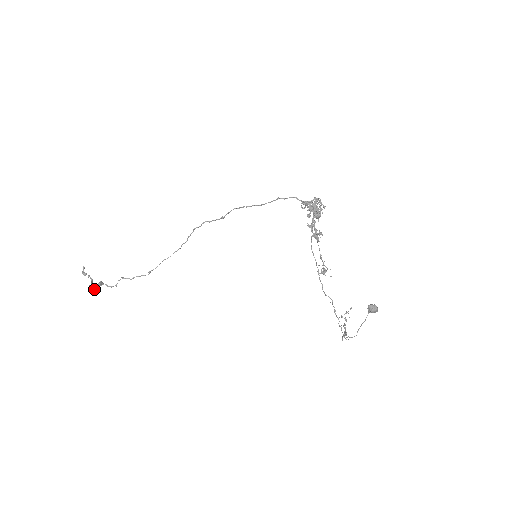
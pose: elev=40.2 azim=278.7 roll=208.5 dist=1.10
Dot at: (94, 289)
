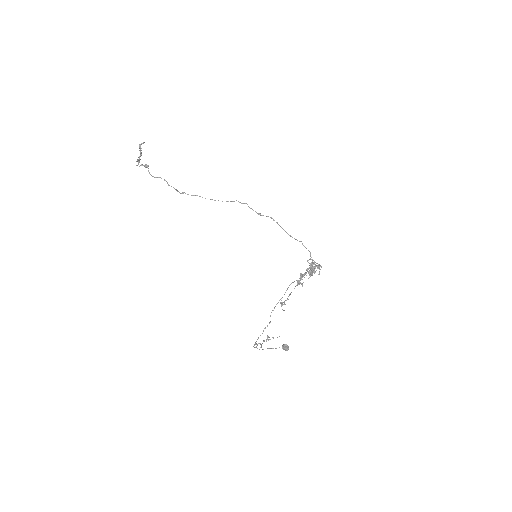
Dot at: (138, 164)
